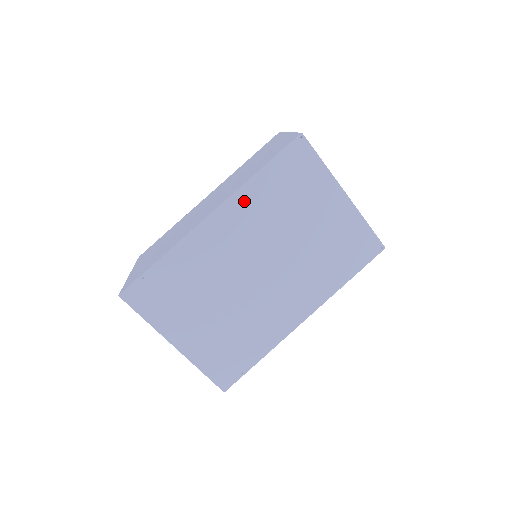
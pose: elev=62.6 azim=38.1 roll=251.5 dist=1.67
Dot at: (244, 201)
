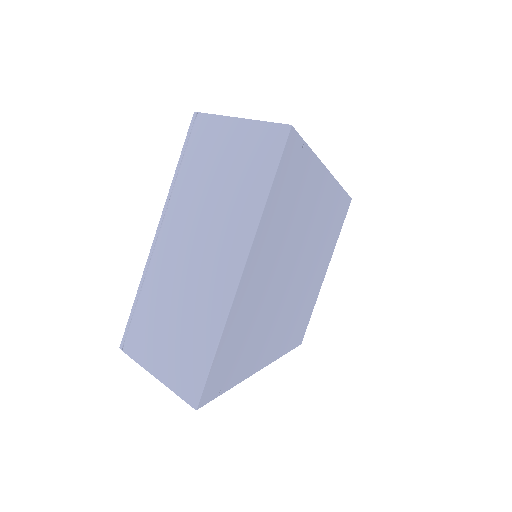
Dot at: (333, 197)
